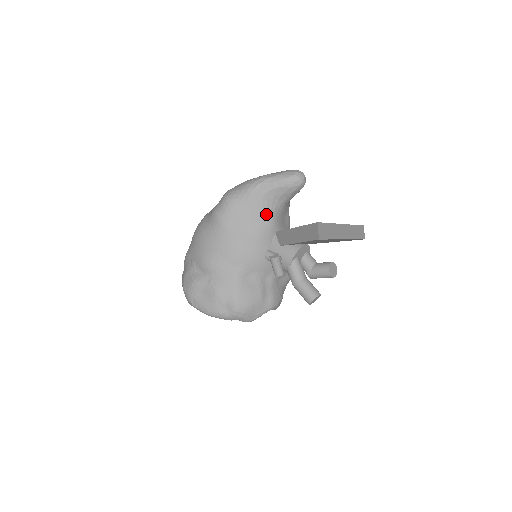
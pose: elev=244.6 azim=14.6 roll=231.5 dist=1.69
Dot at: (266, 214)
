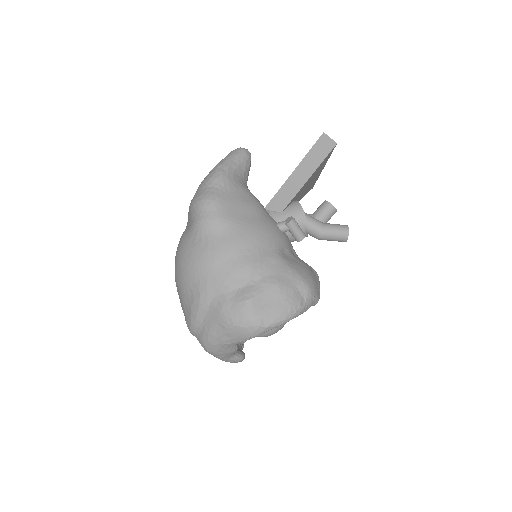
Dot at: (248, 193)
